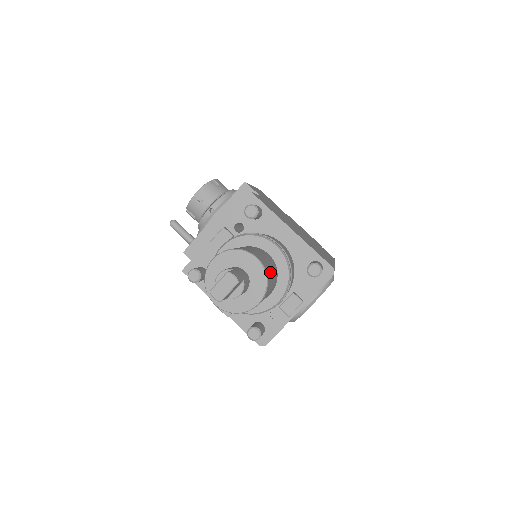
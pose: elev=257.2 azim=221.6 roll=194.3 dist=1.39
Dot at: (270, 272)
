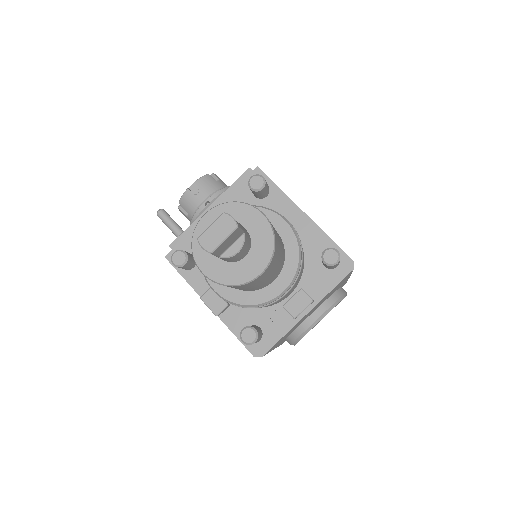
Dot at: (278, 240)
